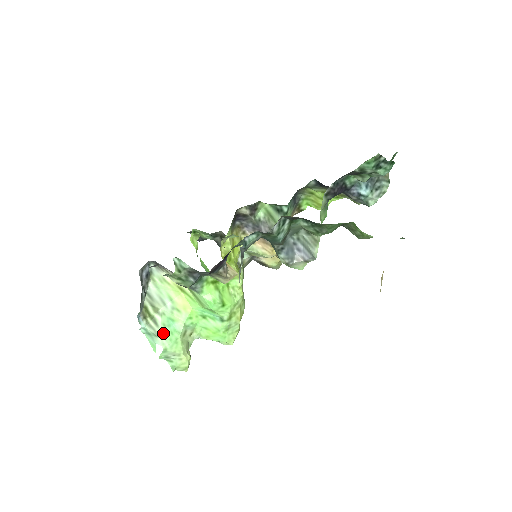
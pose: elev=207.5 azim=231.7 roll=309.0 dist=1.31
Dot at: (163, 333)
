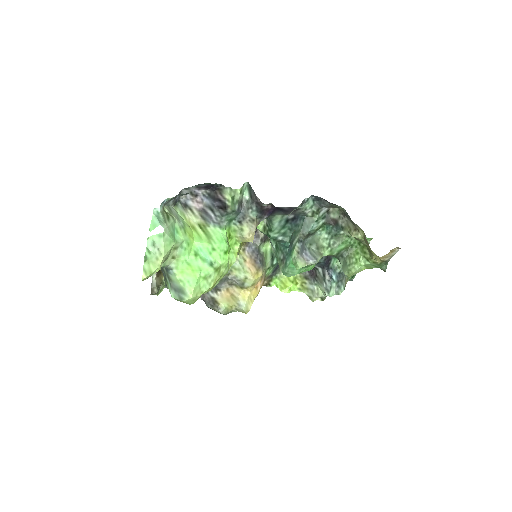
Dot at: (169, 227)
